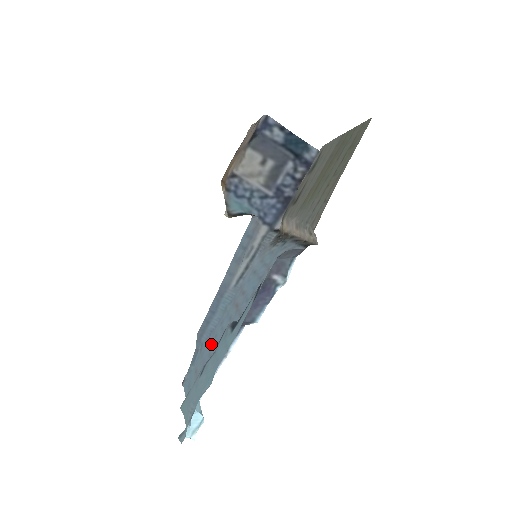
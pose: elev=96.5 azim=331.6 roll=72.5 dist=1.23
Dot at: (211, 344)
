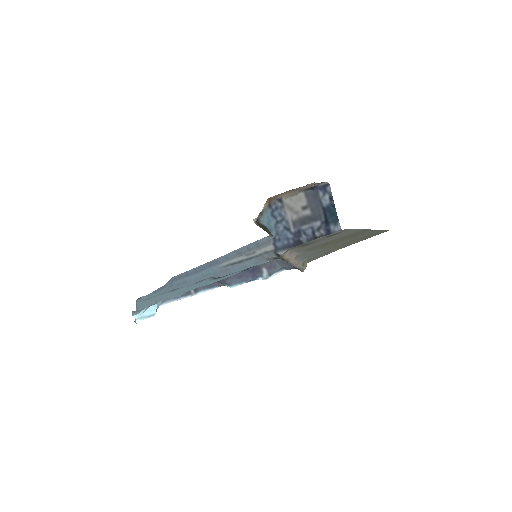
Dot at: (181, 287)
